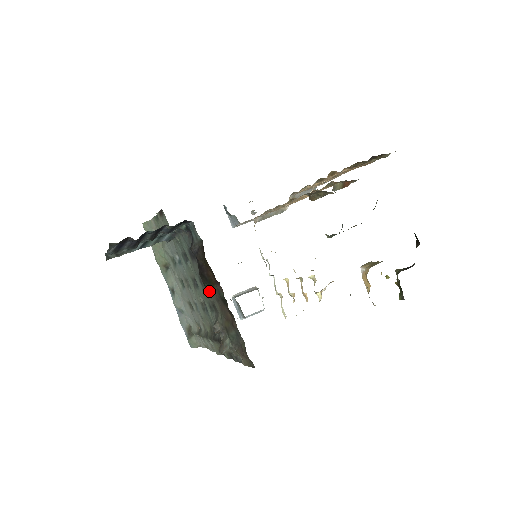
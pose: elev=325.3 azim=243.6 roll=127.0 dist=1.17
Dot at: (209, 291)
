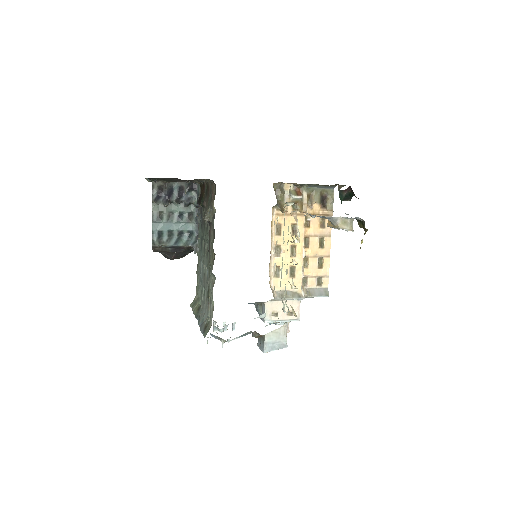
Dot at: occluded
